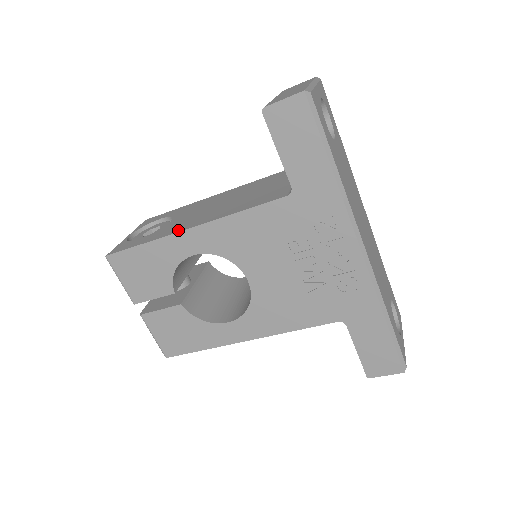
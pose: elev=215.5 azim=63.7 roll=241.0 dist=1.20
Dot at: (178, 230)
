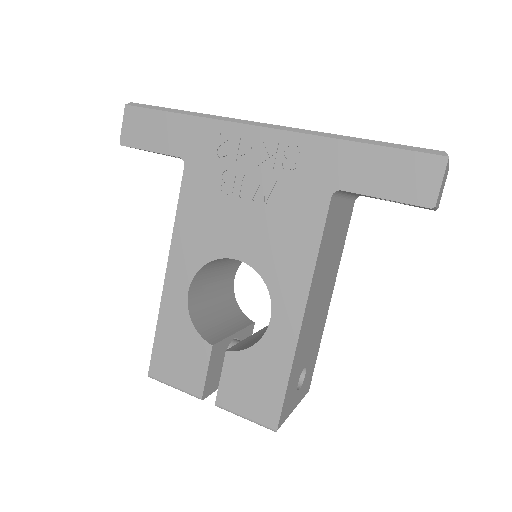
Dot at: (165, 288)
